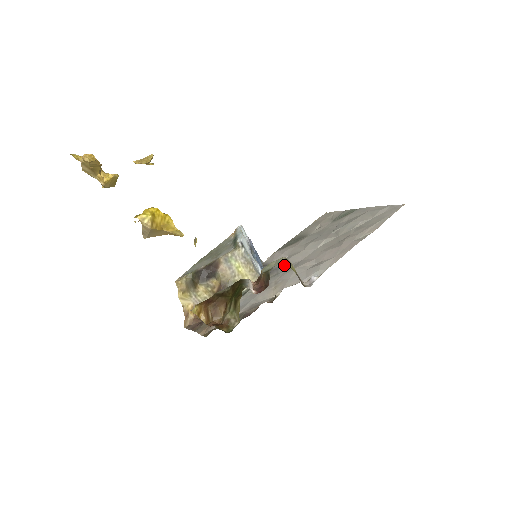
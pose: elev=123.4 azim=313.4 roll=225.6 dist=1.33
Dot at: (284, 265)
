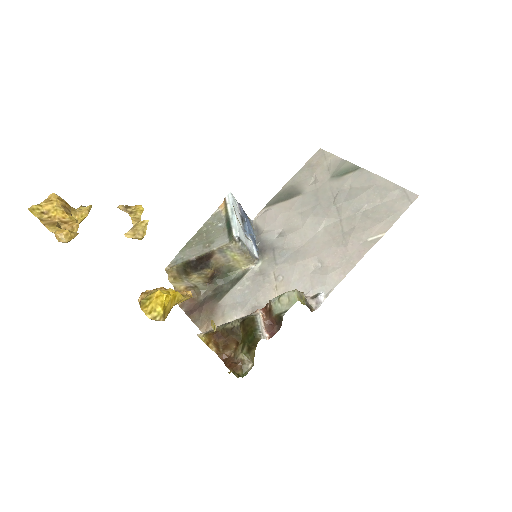
Dot at: (281, 246)
